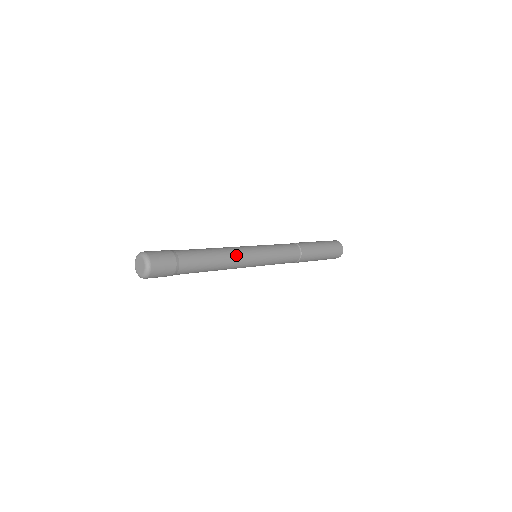
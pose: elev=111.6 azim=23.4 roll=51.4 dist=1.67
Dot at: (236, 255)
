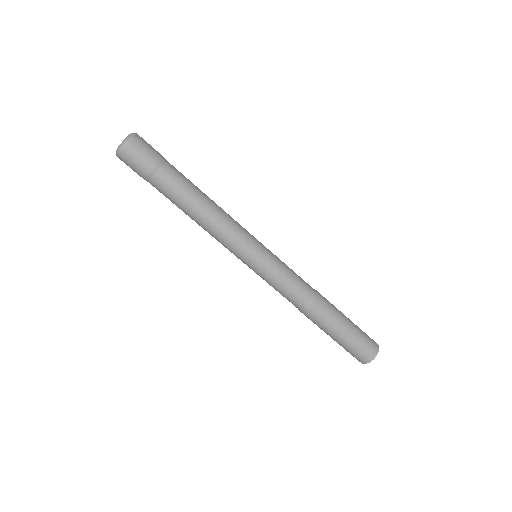
Dot at: (225, 228)
